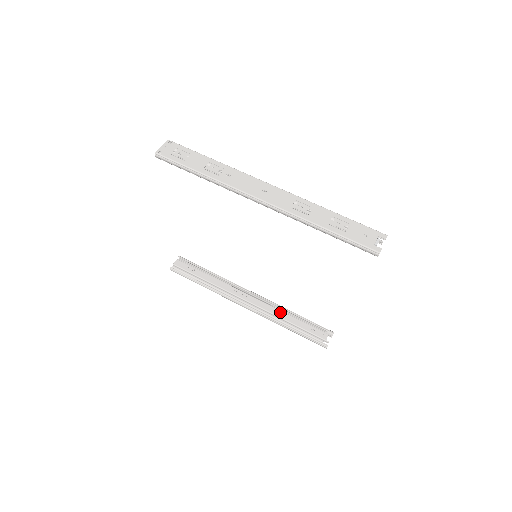
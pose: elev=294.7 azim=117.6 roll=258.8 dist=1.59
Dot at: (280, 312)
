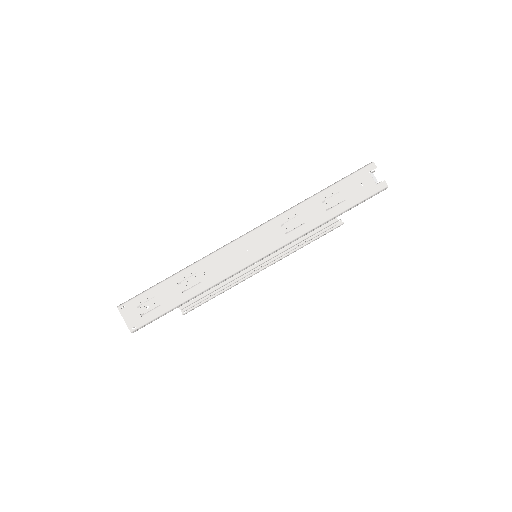
Dot at: occluded
